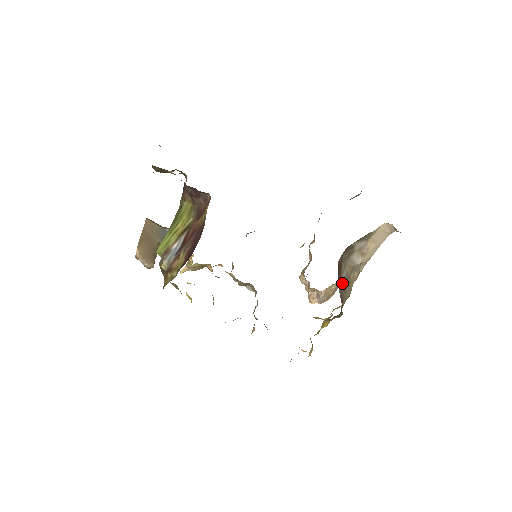
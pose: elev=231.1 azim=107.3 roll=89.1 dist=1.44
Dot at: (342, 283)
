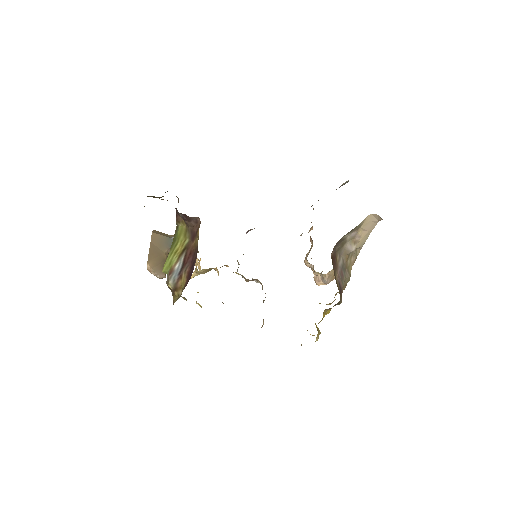
Dot at: (339, 271)
